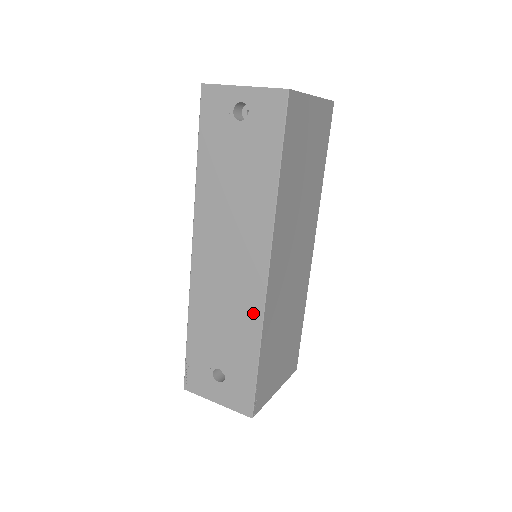
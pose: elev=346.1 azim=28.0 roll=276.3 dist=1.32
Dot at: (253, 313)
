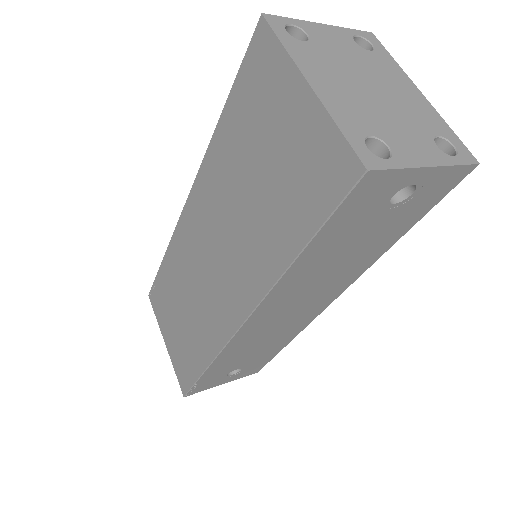
Dot at: (297, 329)
